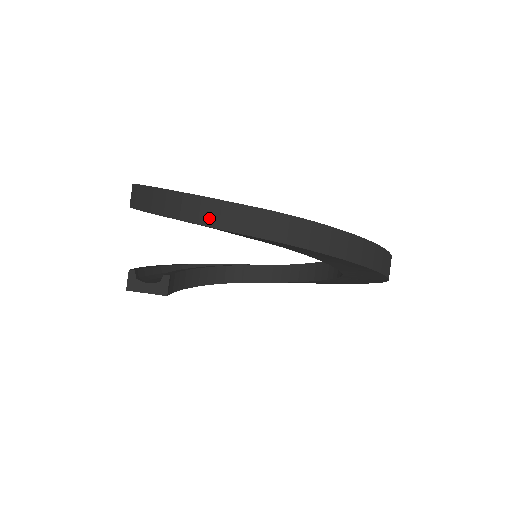
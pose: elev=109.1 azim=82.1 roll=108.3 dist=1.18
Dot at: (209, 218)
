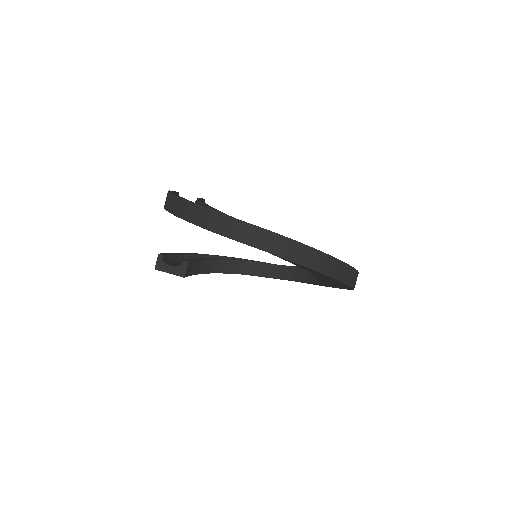
Dot at: (216, 227)
